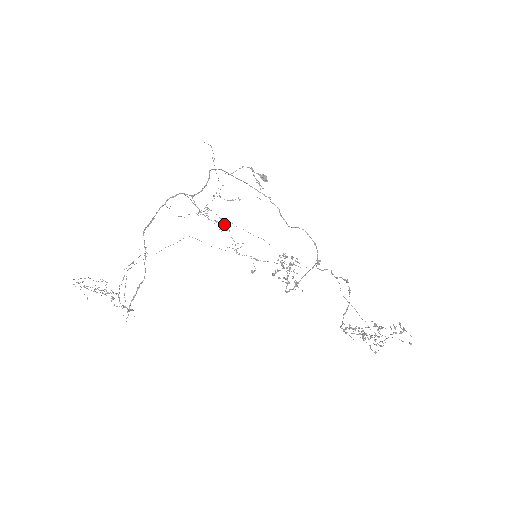
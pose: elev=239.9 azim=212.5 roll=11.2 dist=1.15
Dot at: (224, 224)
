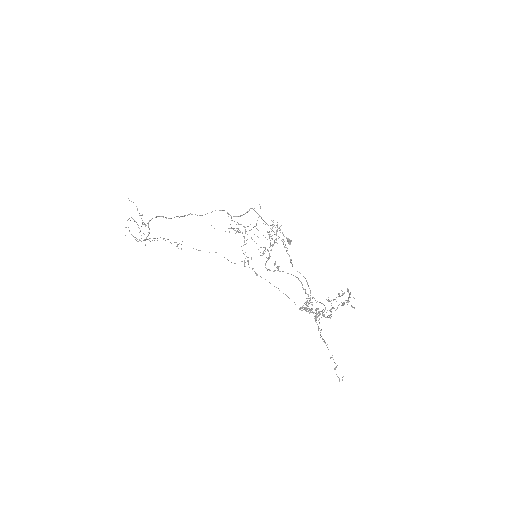
Dot at: (244, 241)
